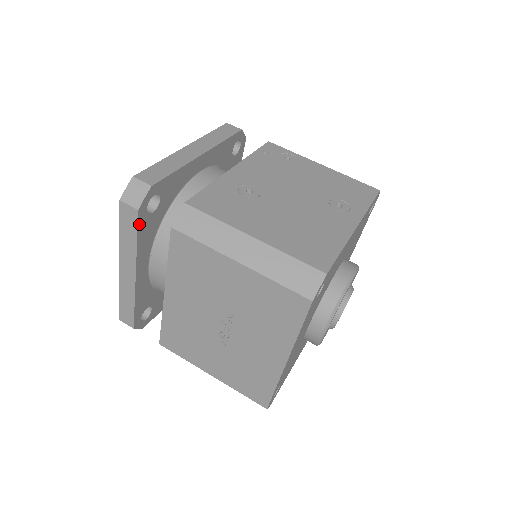
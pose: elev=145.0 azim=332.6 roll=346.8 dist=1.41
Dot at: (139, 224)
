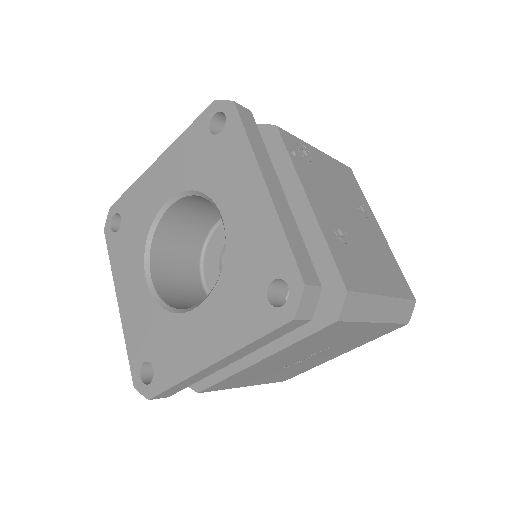
Dot at: occluded
